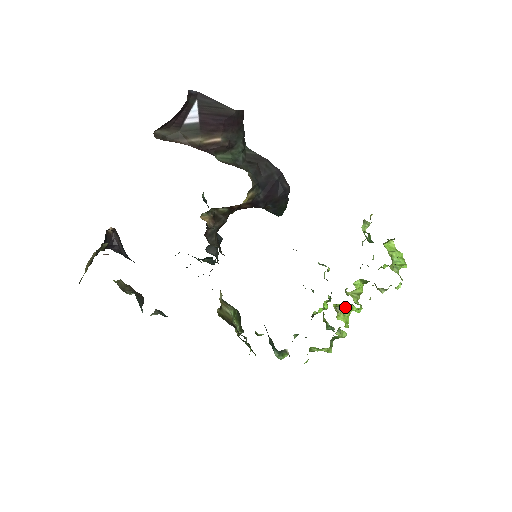
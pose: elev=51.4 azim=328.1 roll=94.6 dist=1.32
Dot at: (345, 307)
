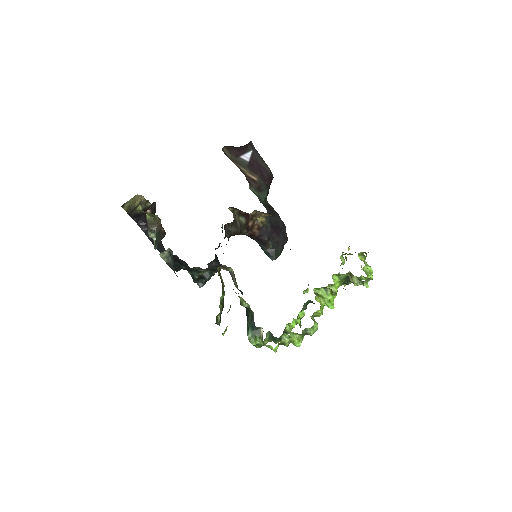
Dot at: (323, 294)
